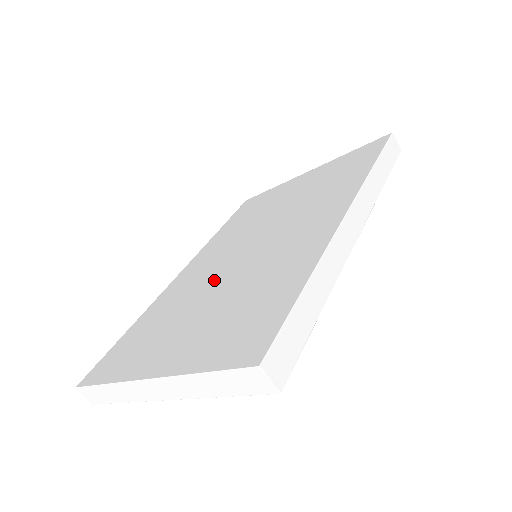
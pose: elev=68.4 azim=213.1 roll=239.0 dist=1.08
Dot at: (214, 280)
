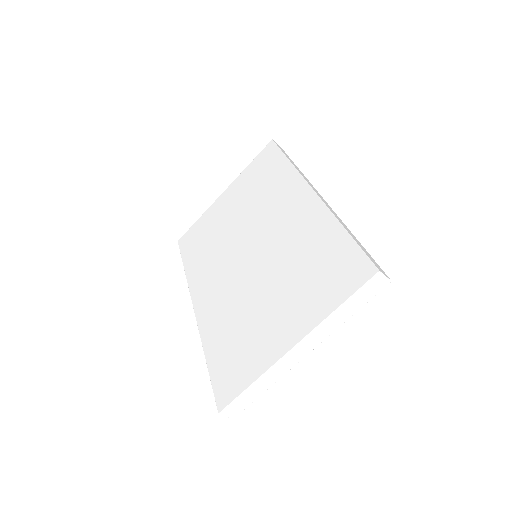
Dot at: (250, 283)
